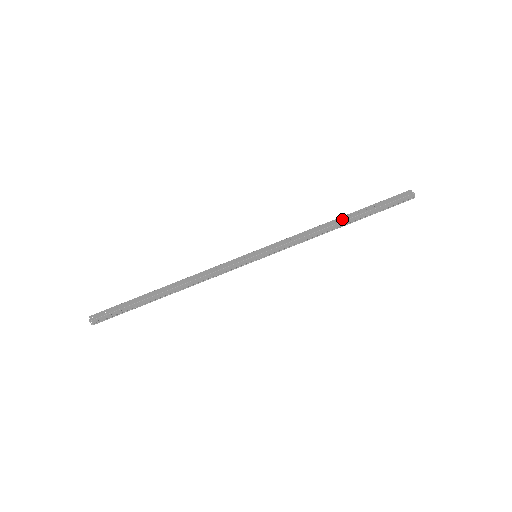
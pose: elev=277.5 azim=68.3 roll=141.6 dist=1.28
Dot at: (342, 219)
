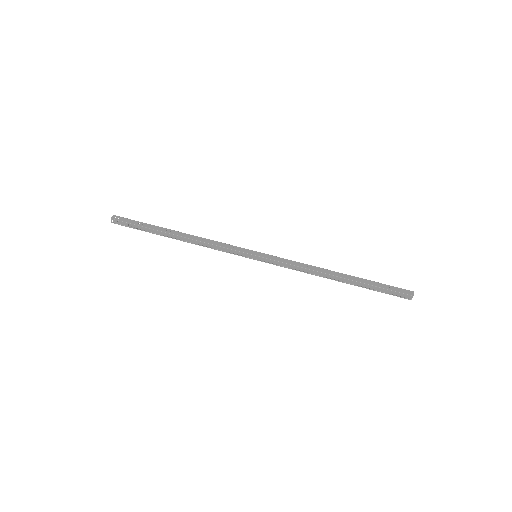
Dot at: (340, 275)
